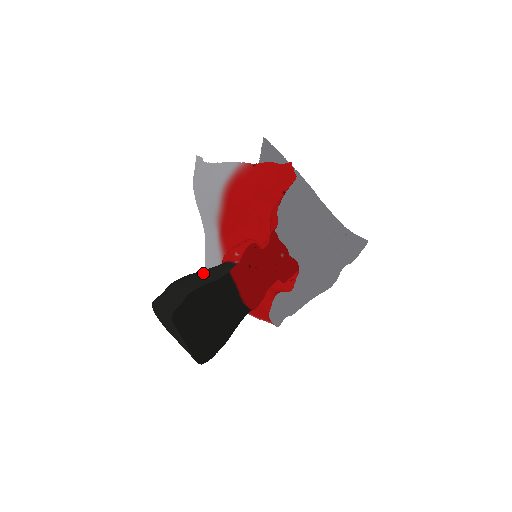
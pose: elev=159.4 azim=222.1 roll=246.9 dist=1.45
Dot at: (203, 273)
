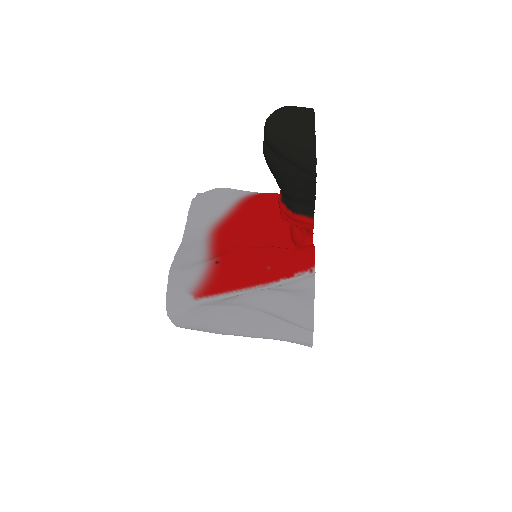
Dot at: occluded
